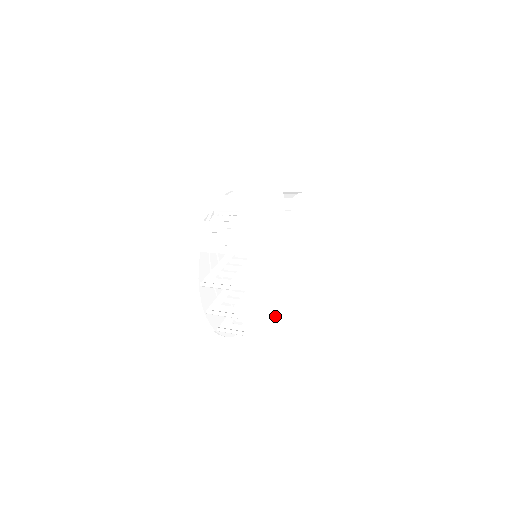
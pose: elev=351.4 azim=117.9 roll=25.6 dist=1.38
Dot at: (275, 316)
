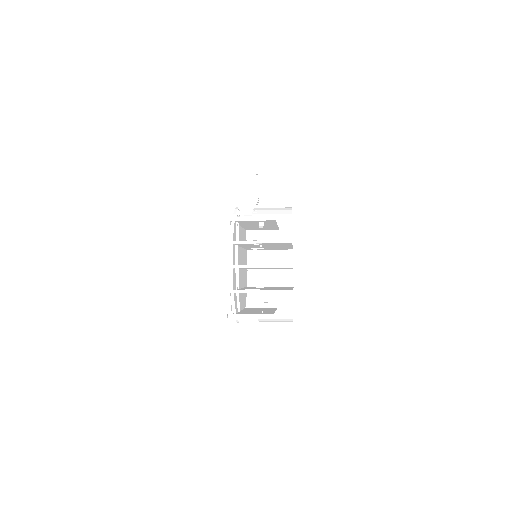
Dot at: (292, 265)
